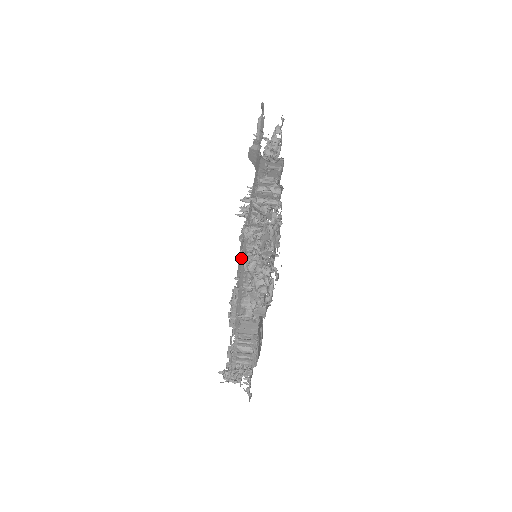
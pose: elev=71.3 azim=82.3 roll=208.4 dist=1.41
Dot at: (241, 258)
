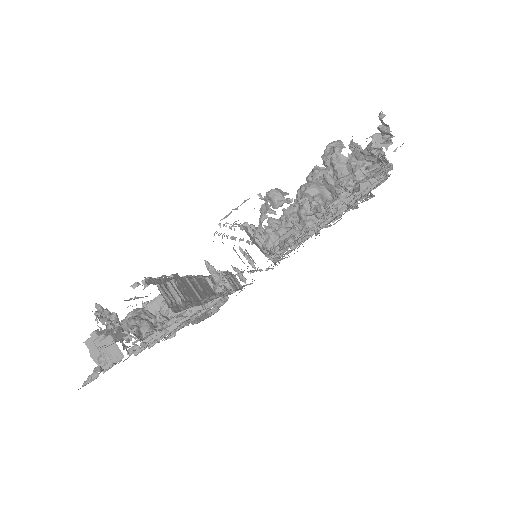
Dot at: occluded
